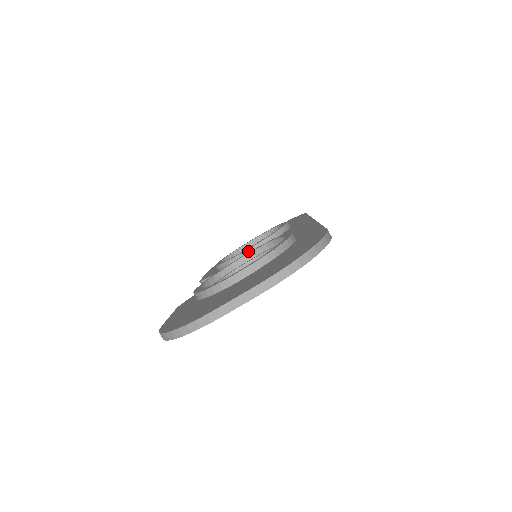
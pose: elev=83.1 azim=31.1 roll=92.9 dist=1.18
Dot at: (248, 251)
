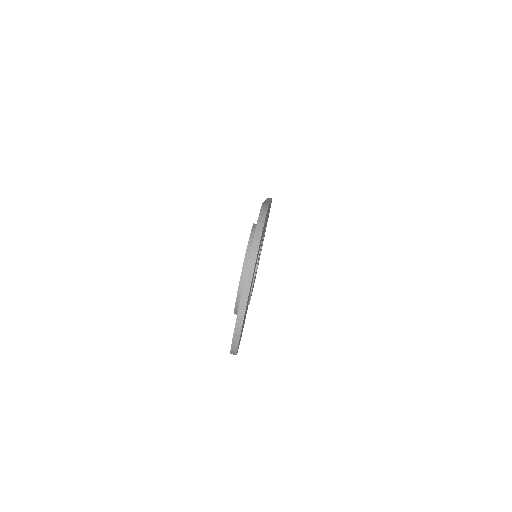
Dot at: occluded
